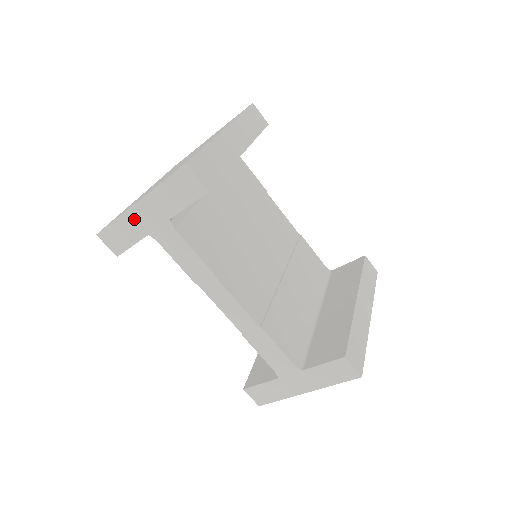
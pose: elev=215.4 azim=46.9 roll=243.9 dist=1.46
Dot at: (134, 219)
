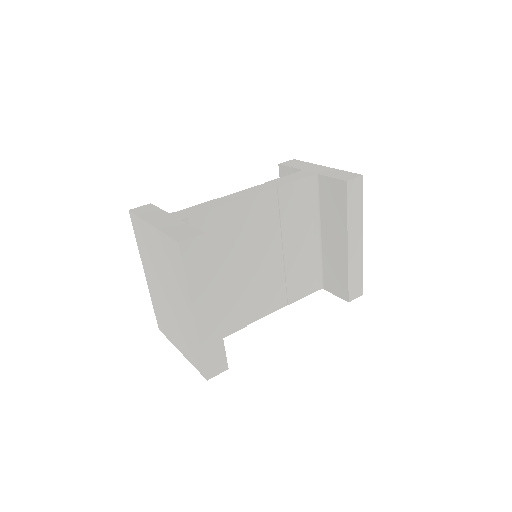
Dot at: occluded
